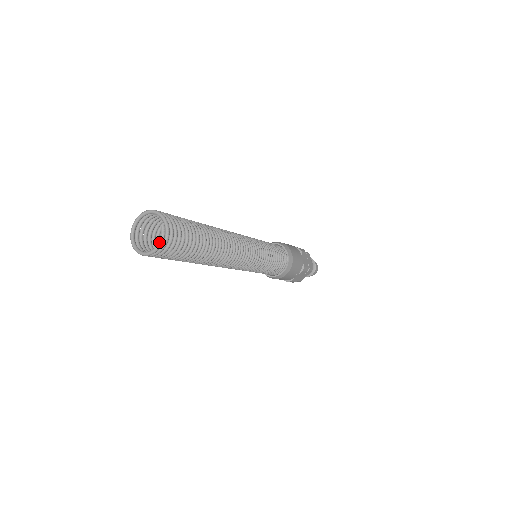
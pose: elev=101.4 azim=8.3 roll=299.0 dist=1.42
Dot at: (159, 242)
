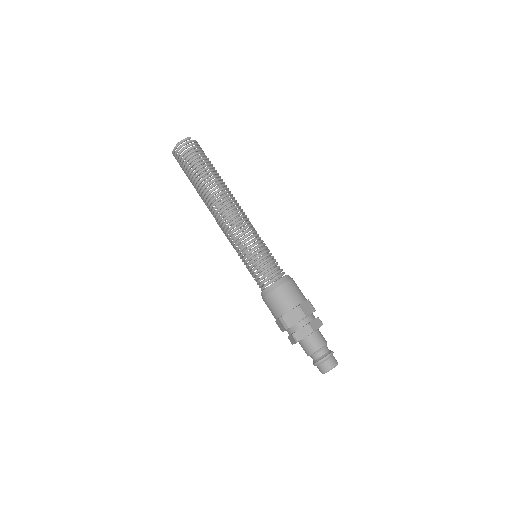
Dot at: (182, 140)
